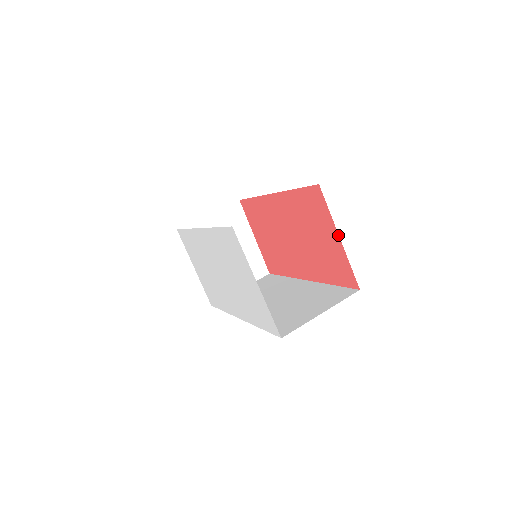
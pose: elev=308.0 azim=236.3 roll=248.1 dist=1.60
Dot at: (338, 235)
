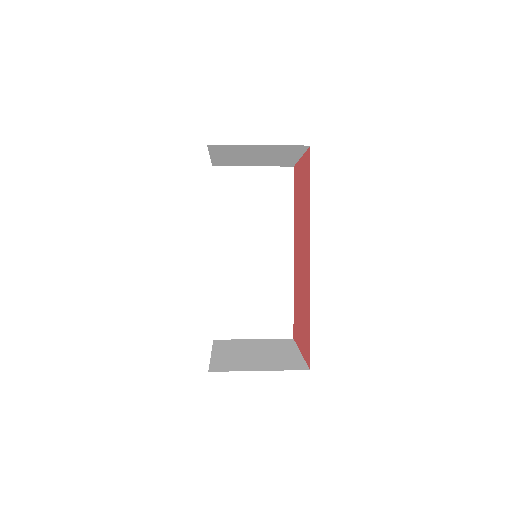
Dot at: (300, 159)
